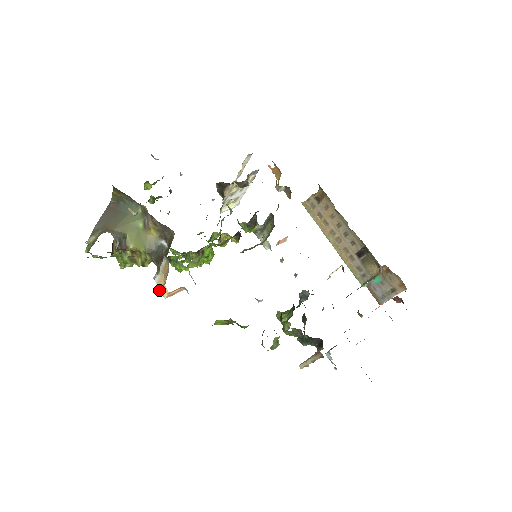
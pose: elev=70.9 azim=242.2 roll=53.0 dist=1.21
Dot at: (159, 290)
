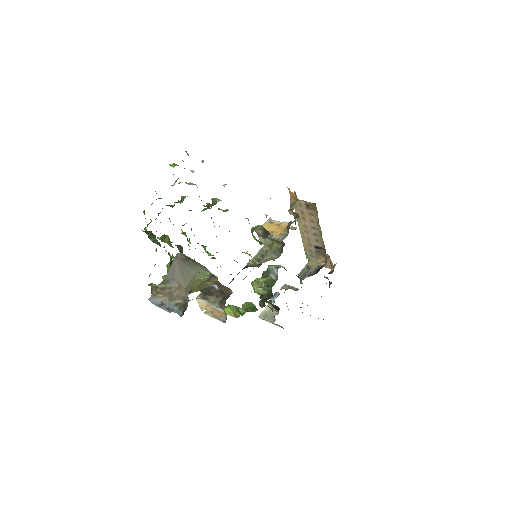
Dot at: occluded
